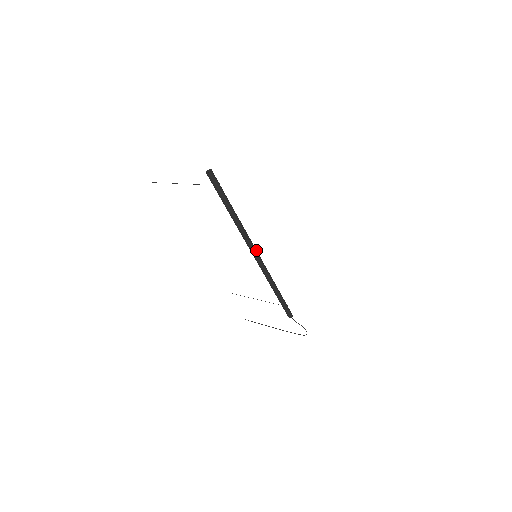
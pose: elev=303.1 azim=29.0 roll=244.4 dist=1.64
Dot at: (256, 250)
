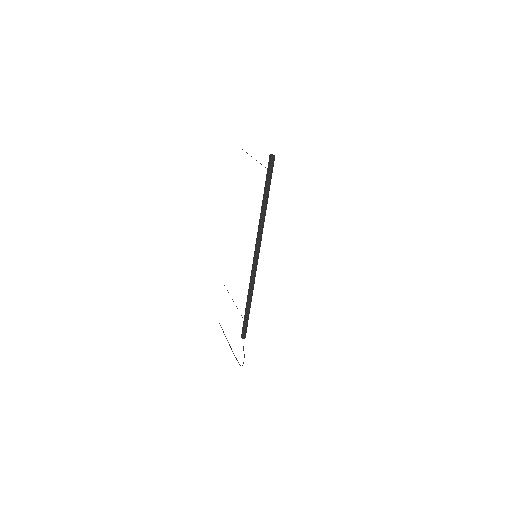
Dot at: (259, 250)
